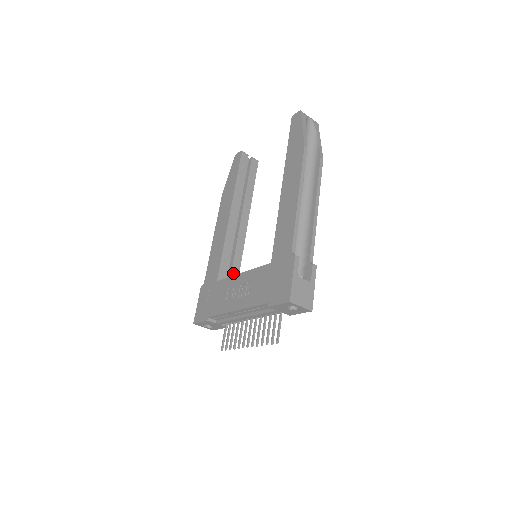
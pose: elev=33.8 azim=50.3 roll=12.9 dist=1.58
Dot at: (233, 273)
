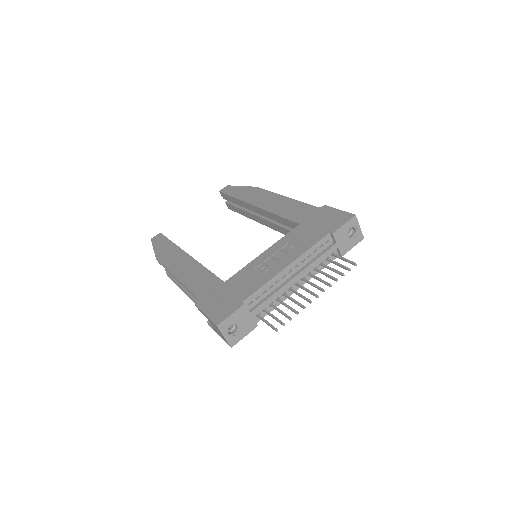
Dot at: occluded
